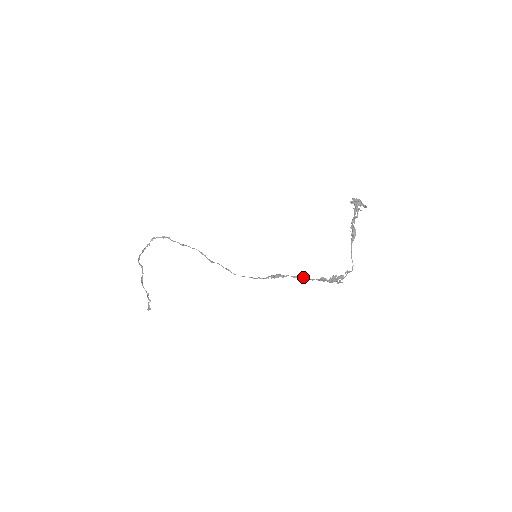
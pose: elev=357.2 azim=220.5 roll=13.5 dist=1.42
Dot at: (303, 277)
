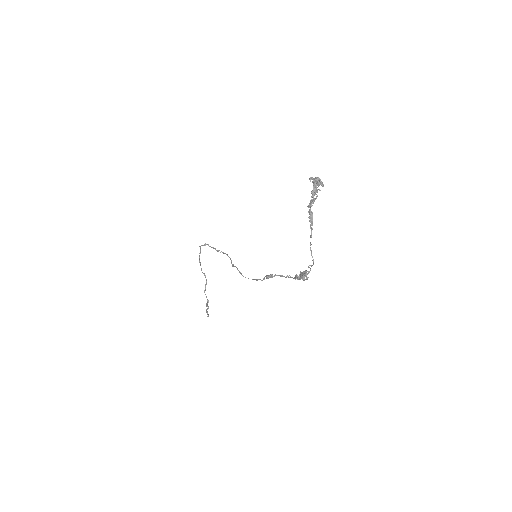
Dot at: (287, 276)
